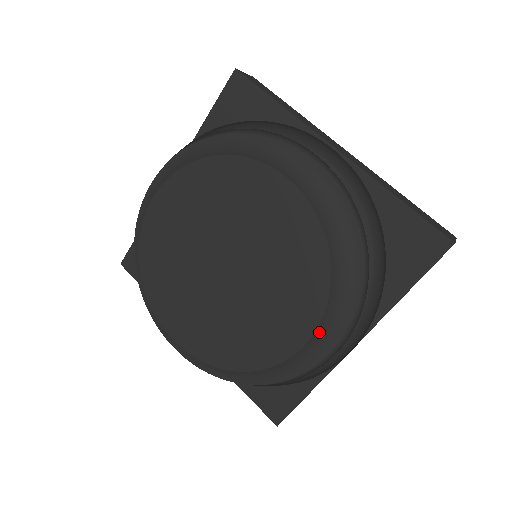
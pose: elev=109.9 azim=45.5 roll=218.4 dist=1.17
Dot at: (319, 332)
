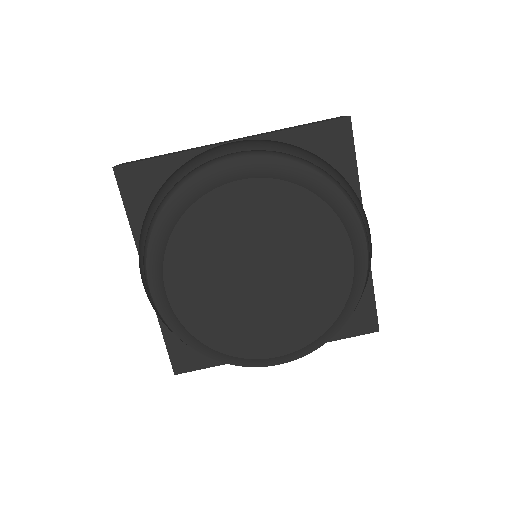
Dot at: (351, 239)
